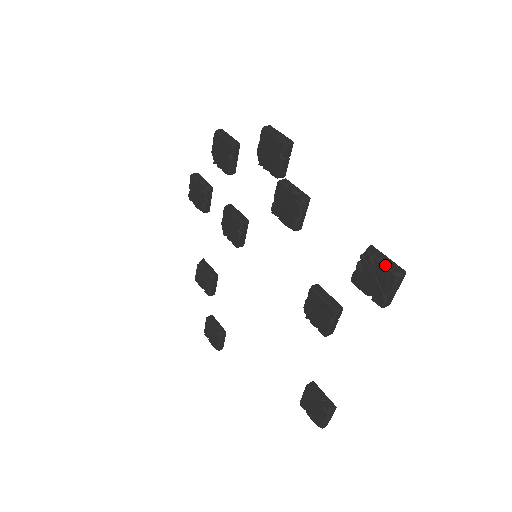
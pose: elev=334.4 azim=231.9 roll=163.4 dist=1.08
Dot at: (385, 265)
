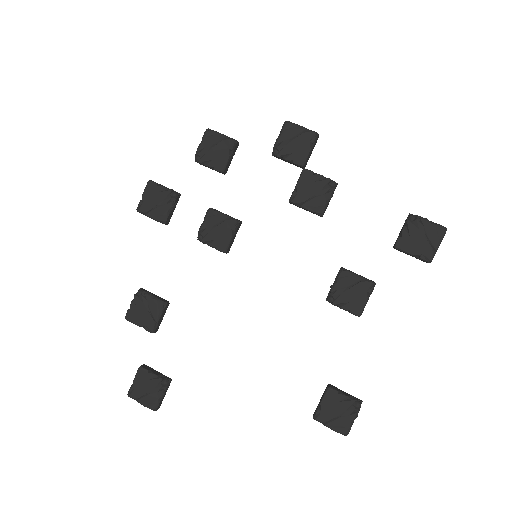
Dot at: (433, 223)
